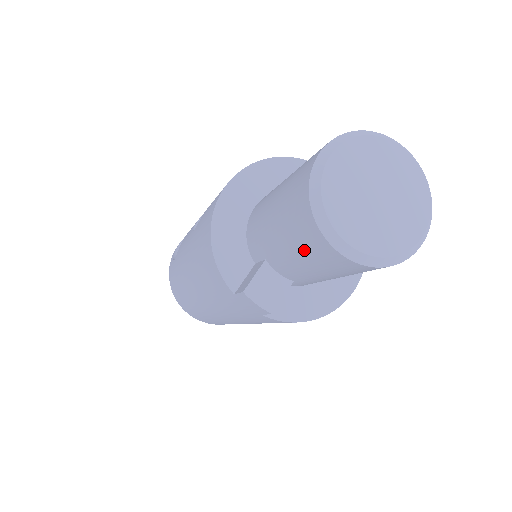
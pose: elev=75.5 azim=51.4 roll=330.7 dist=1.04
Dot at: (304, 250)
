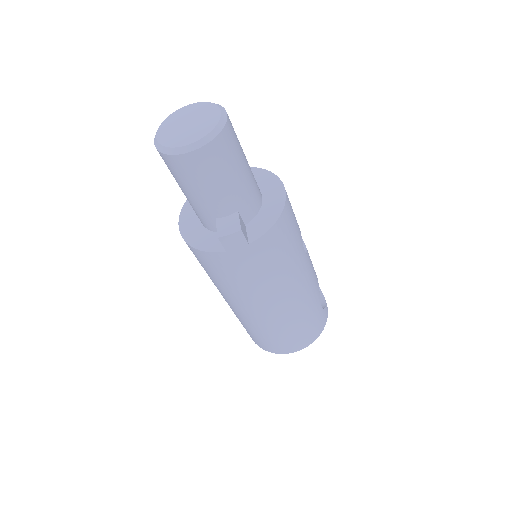
Dot at: (196, 177)
